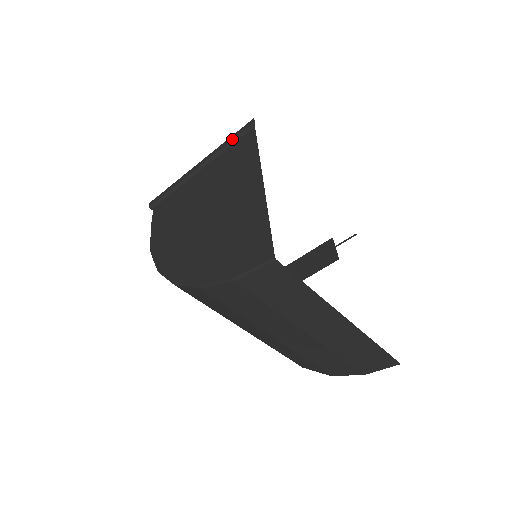
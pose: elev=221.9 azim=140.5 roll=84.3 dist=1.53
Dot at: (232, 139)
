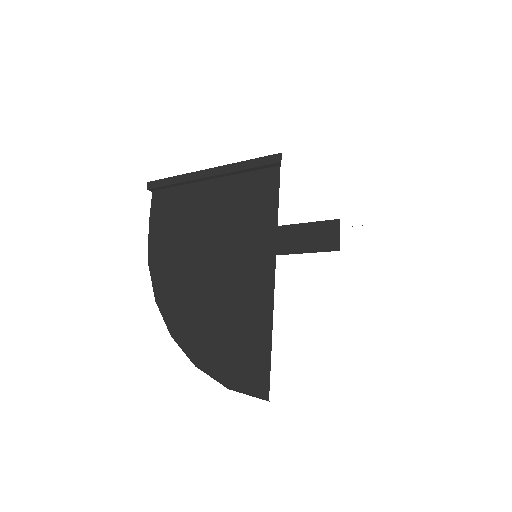
Dot at: (251, 167)
